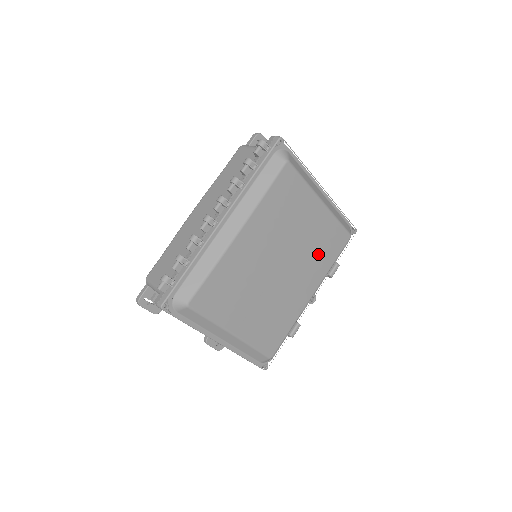
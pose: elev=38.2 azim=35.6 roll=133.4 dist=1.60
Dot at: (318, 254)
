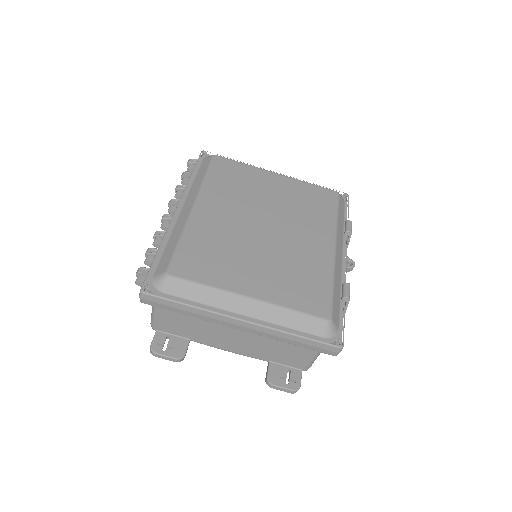
Dot at: (308, 211)
